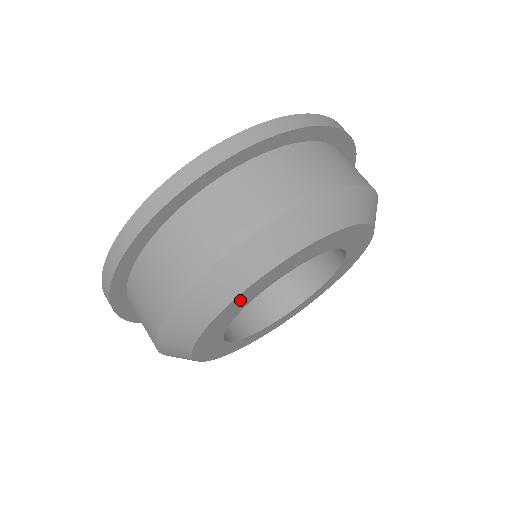
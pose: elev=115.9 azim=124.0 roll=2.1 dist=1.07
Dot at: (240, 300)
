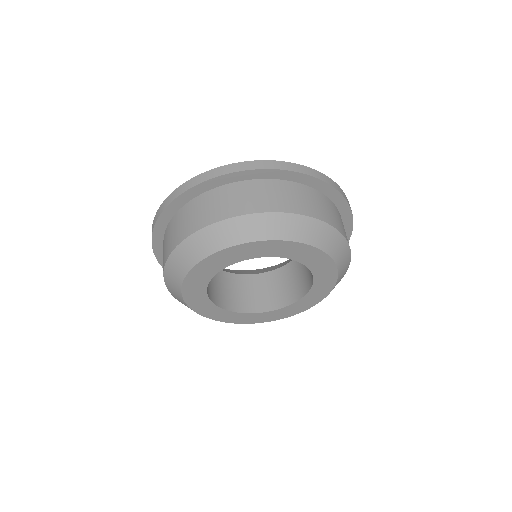
Dot at: (218, 258)
